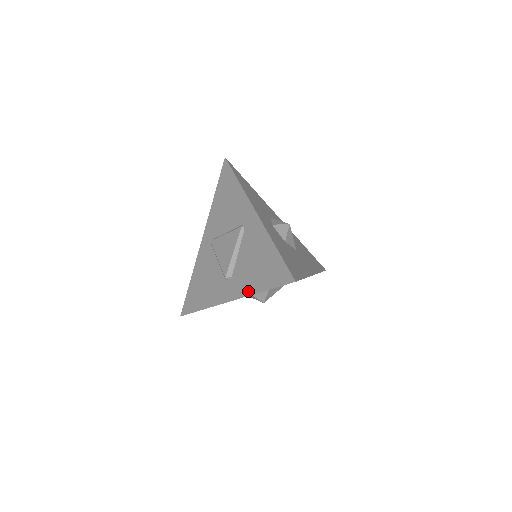
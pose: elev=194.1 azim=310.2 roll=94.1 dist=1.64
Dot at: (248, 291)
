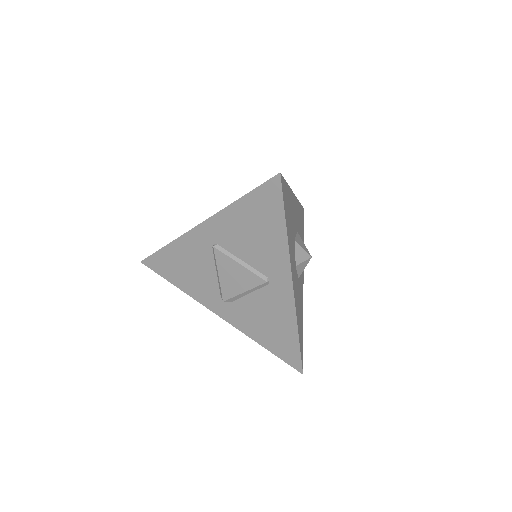
Dot at: (247, 332)
